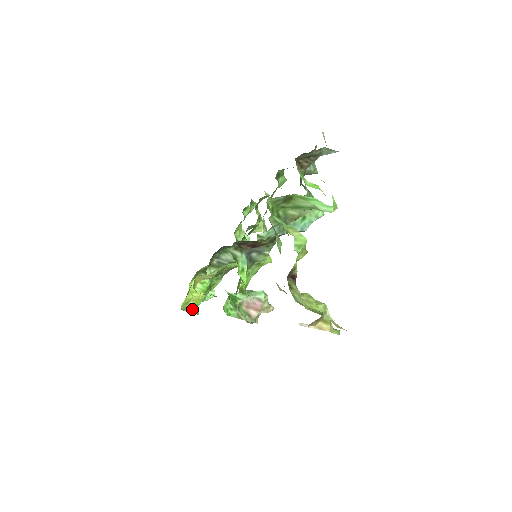
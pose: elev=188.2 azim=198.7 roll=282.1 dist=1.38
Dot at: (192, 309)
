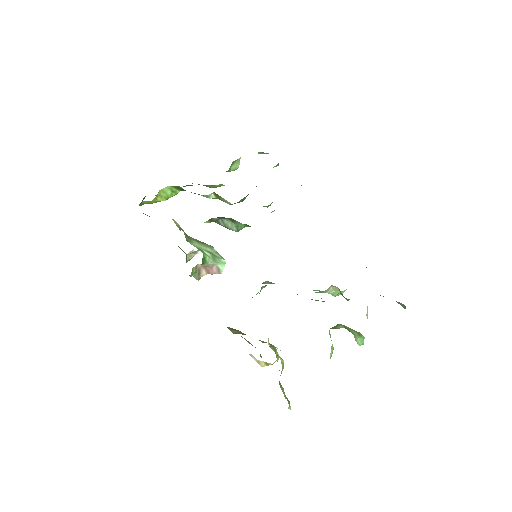
Dot at: (143, 204)
